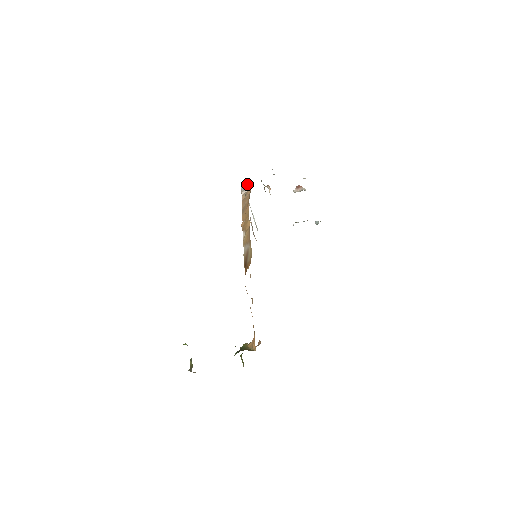
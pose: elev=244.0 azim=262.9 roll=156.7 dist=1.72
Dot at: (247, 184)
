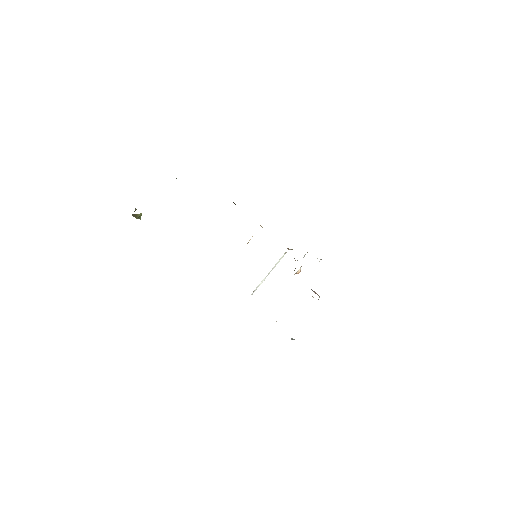
Dot at: occluded
